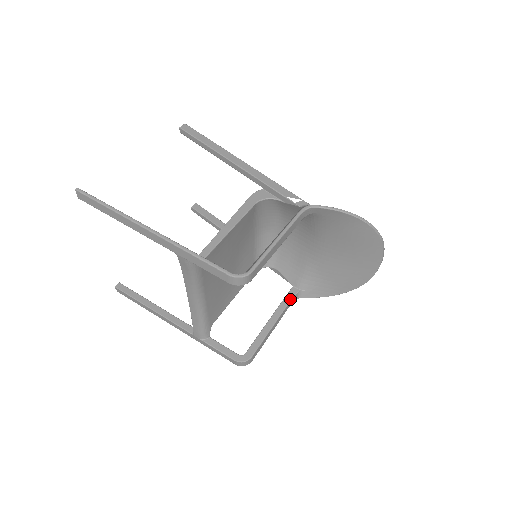
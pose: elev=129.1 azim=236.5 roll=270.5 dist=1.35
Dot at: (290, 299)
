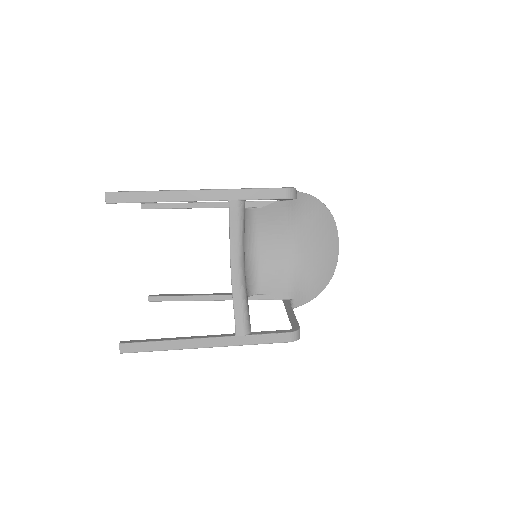
Dot at: (289, 303)
